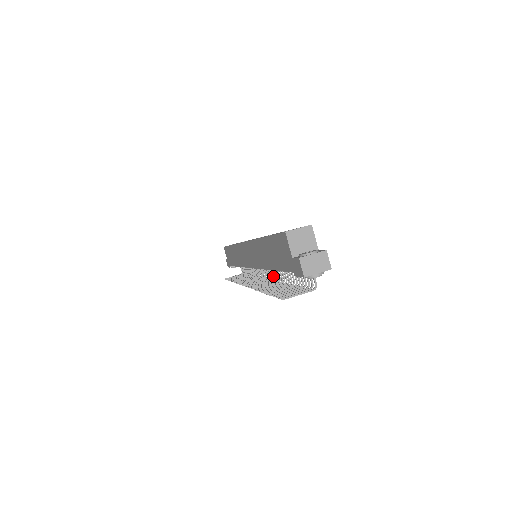
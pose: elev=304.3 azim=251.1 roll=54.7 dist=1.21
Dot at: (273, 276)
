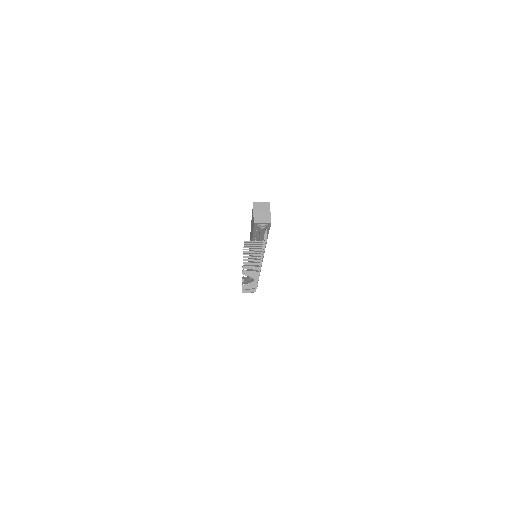
Dot at: occluded
